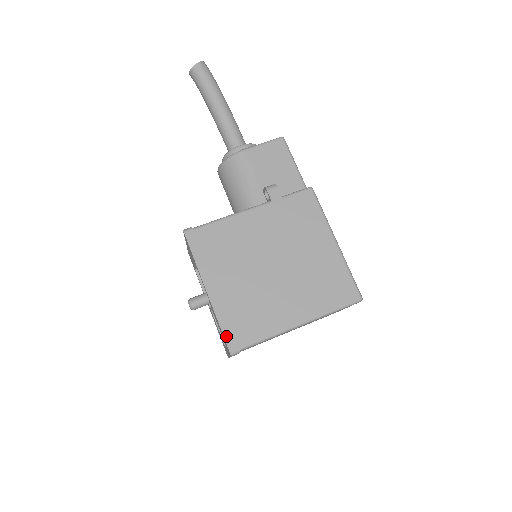
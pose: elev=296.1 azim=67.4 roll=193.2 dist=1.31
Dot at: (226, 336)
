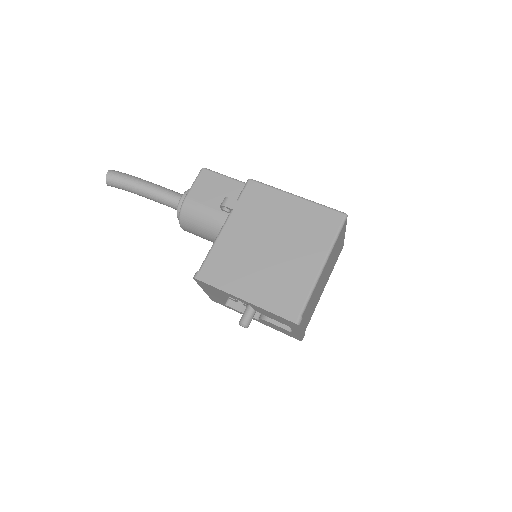
Dot at: (283, 316)
